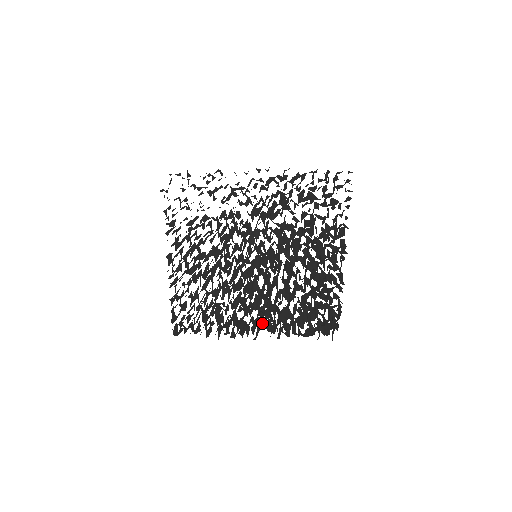
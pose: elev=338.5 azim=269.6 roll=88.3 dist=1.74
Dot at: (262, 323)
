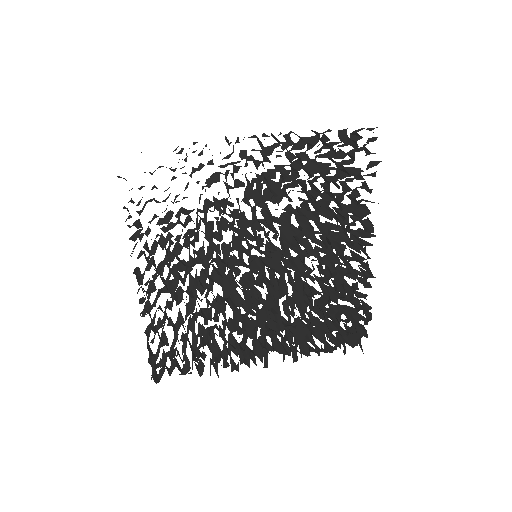
Dot at: (269, 344)
